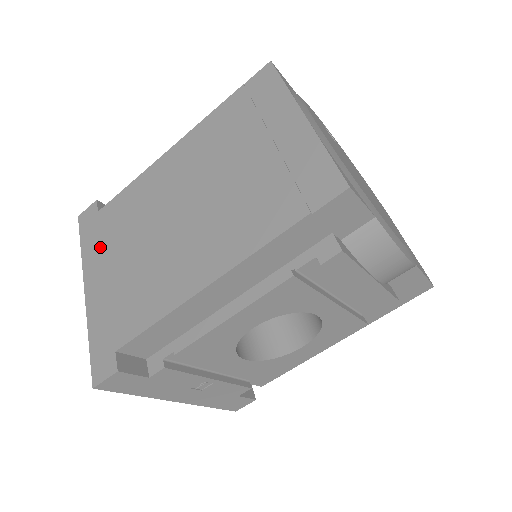
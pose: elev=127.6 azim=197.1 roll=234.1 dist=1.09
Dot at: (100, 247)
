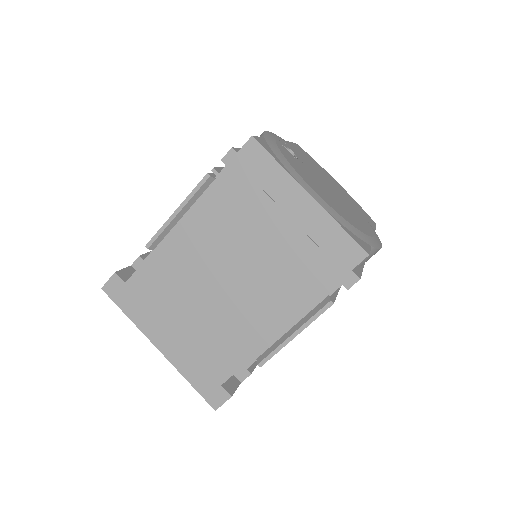
Dot at: (151, 314)
